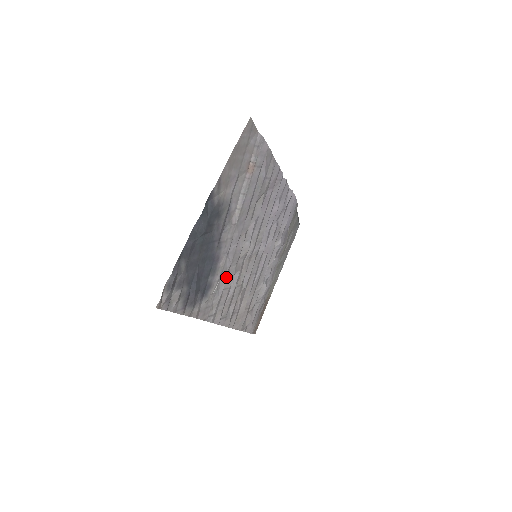
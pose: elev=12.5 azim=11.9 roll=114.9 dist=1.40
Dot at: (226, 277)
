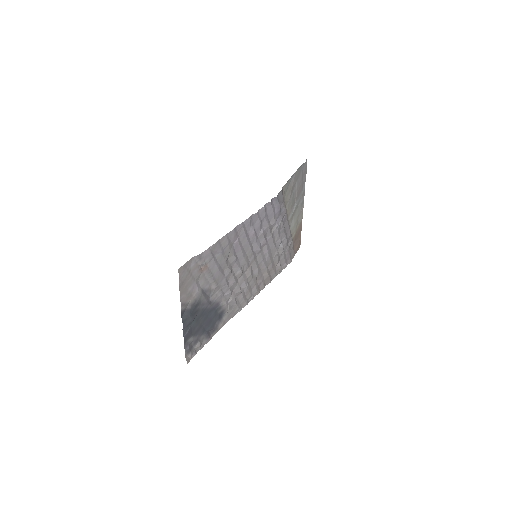
Dot at: (233, 297)
